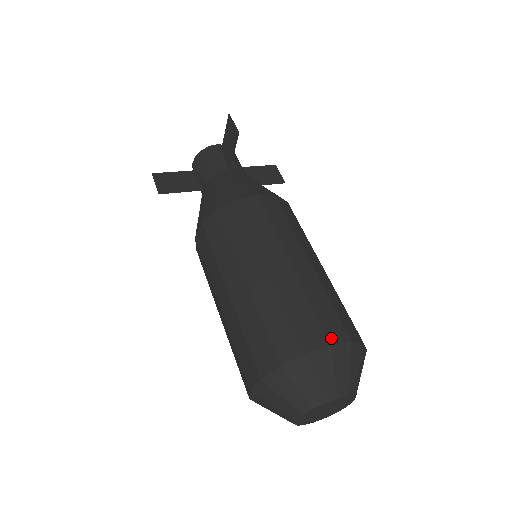
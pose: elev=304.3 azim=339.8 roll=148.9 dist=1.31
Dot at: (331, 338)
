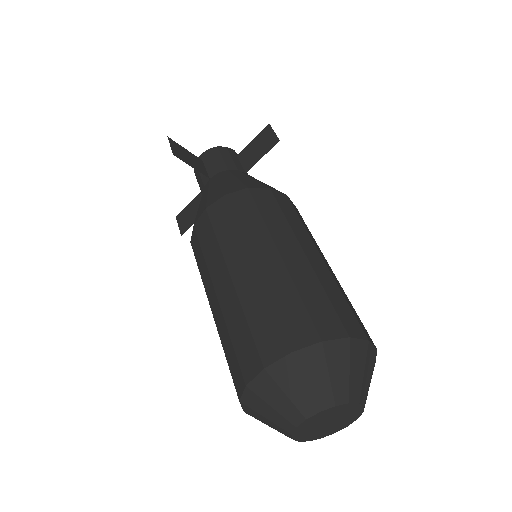
Dot at: (367, 335)
